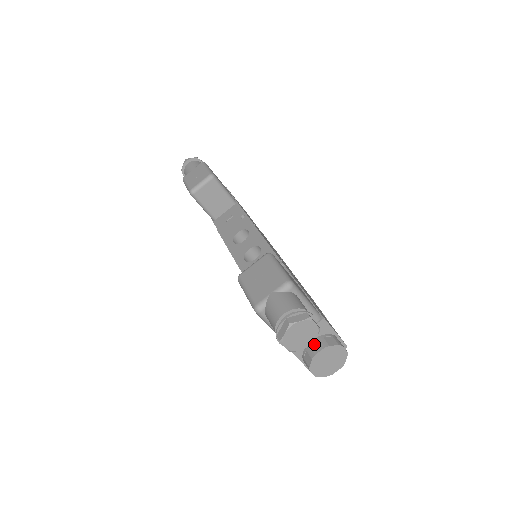
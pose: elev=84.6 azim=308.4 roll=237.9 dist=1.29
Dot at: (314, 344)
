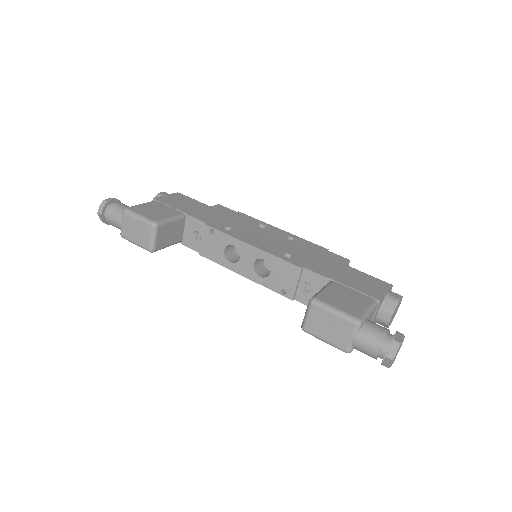
Dot at: (382, 315)
